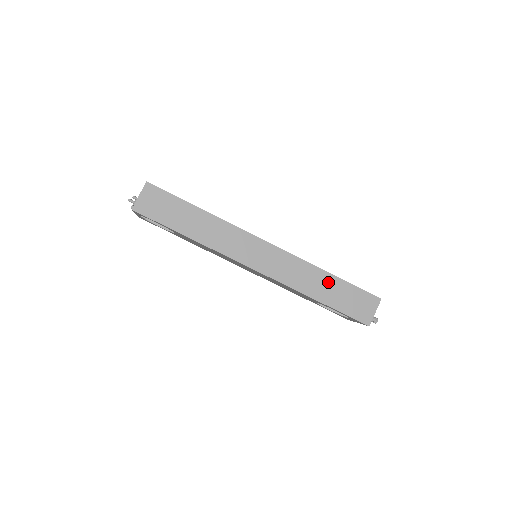
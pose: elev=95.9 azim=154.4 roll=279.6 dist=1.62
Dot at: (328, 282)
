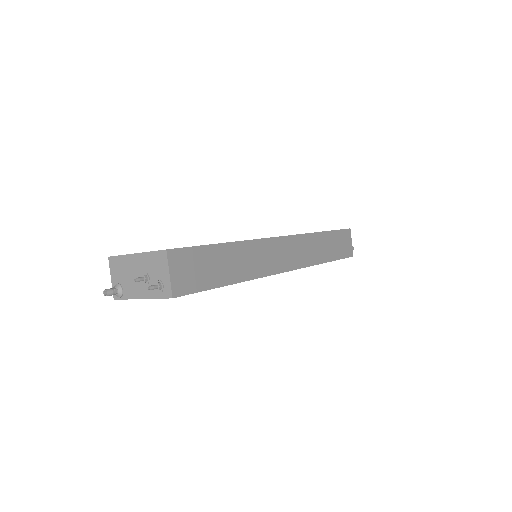
Dot at: (325, 240)
